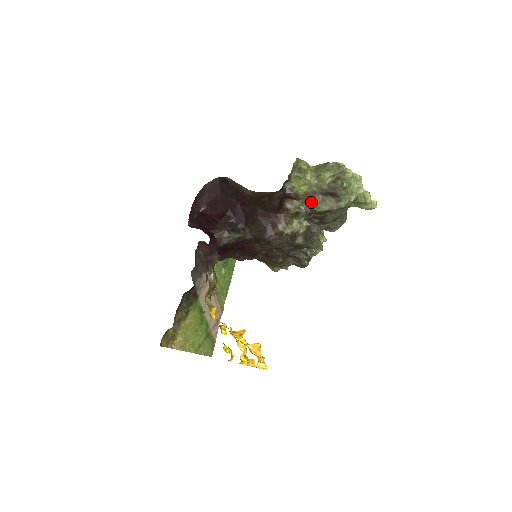
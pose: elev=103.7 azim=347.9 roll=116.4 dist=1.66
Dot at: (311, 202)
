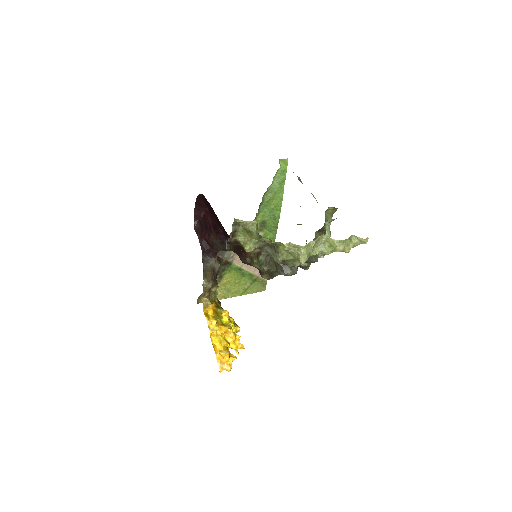
Dot at: (266, 251)
